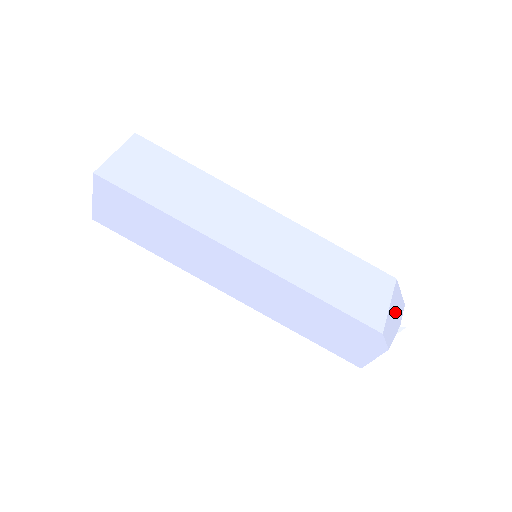
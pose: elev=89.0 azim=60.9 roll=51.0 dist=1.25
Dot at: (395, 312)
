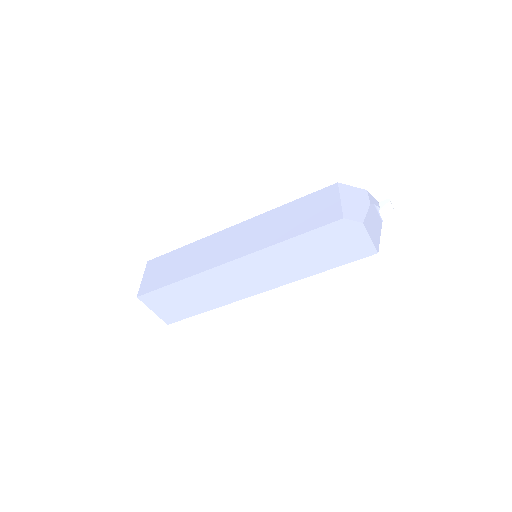
Dot at: (354, 200)
